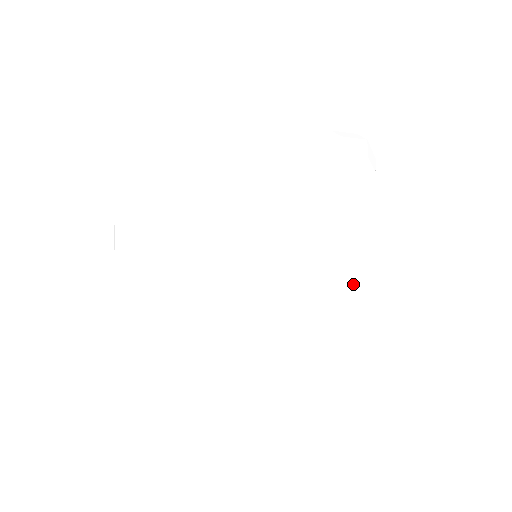
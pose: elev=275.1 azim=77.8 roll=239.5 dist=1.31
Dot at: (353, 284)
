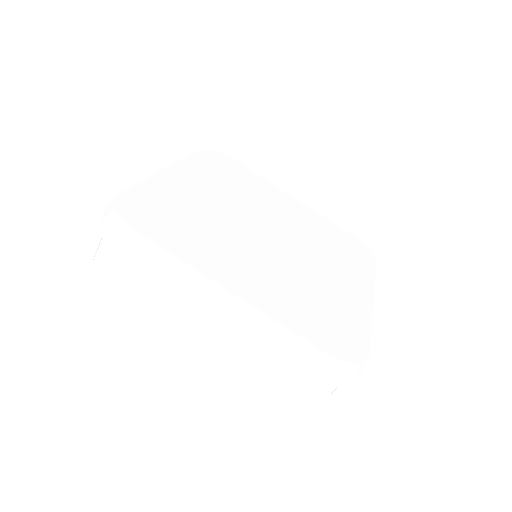
Dot at: occluded
